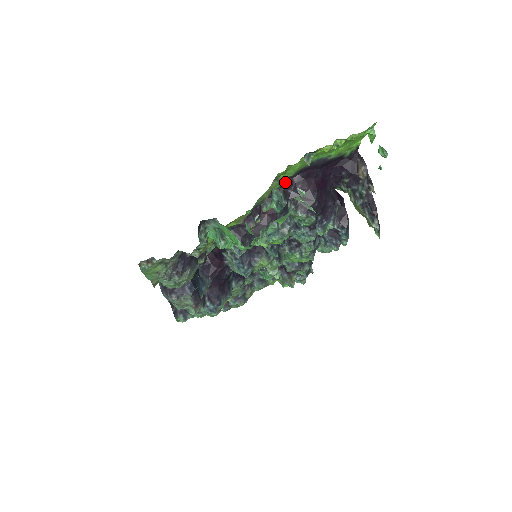
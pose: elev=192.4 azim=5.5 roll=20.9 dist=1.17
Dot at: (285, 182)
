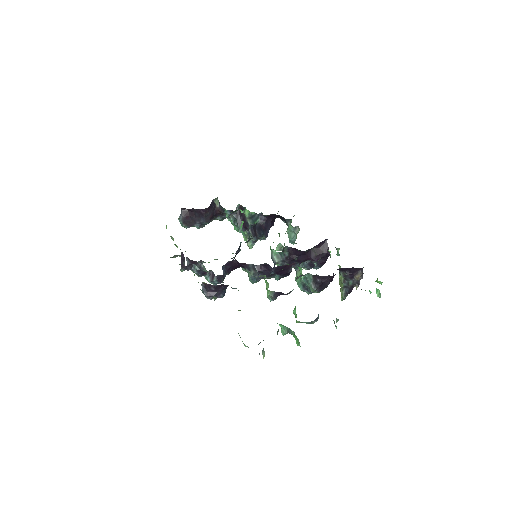
Dot at: occluded
